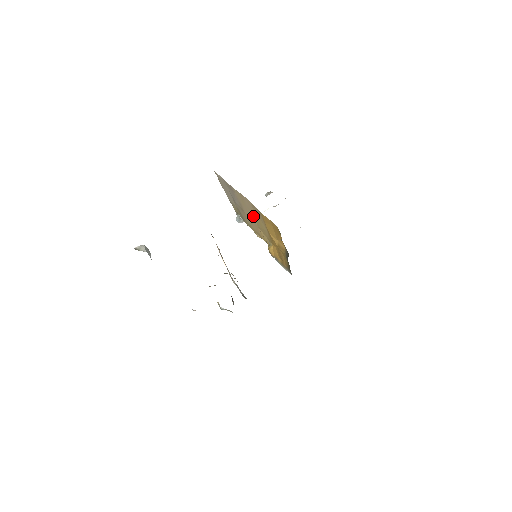
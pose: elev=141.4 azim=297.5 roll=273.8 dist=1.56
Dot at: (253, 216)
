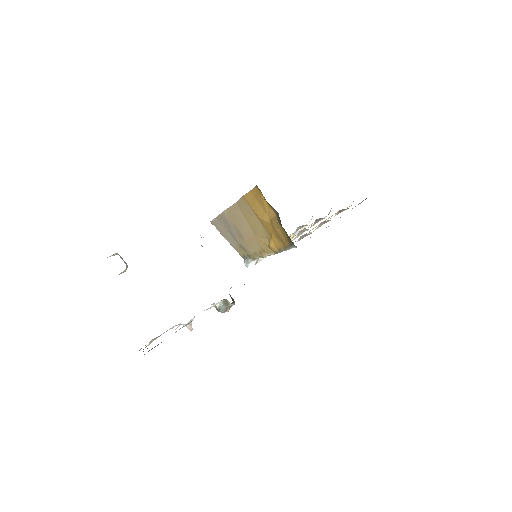
Dot at: (247, 225)
